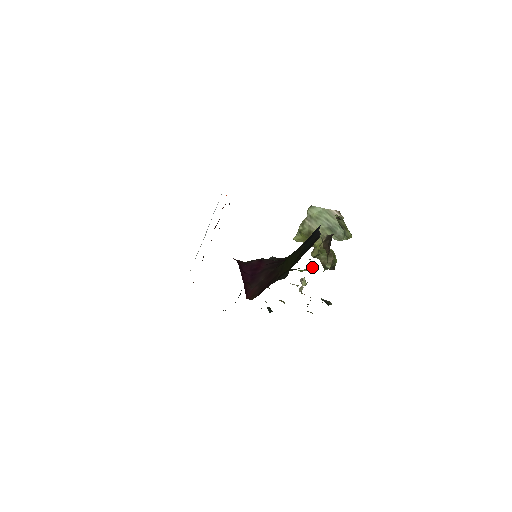
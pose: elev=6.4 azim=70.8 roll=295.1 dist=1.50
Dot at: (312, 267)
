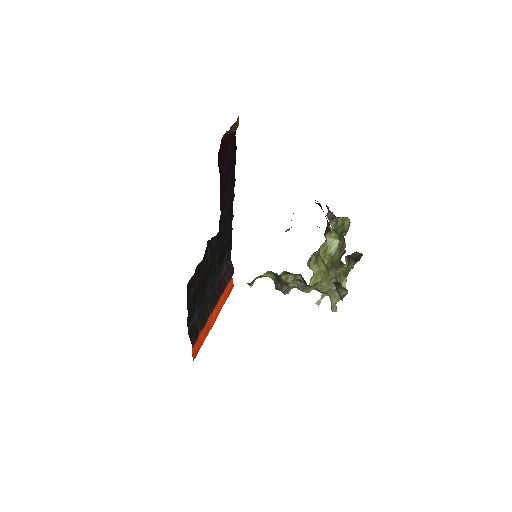
Dot at: occluded
